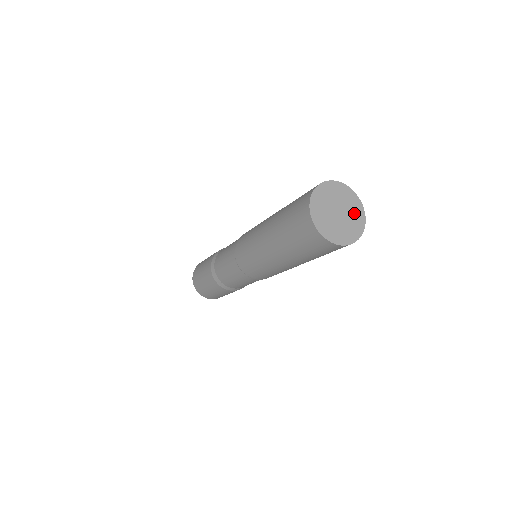
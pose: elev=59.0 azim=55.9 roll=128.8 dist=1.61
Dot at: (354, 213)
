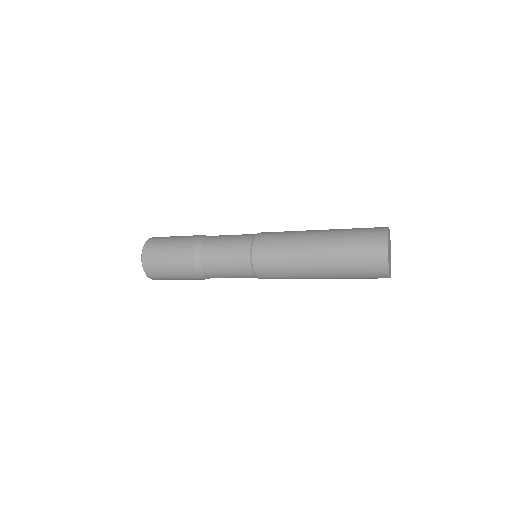
Dot at: (390, 246)
